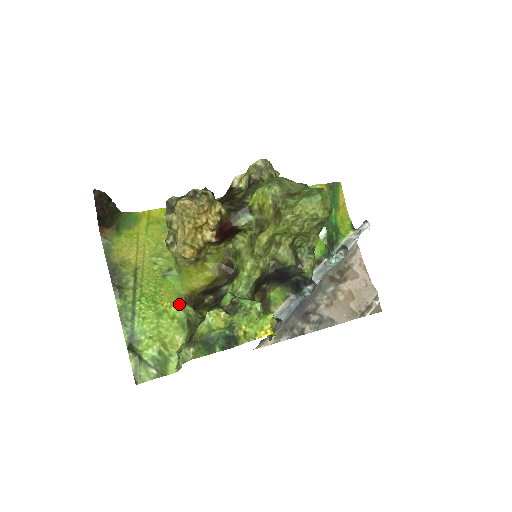
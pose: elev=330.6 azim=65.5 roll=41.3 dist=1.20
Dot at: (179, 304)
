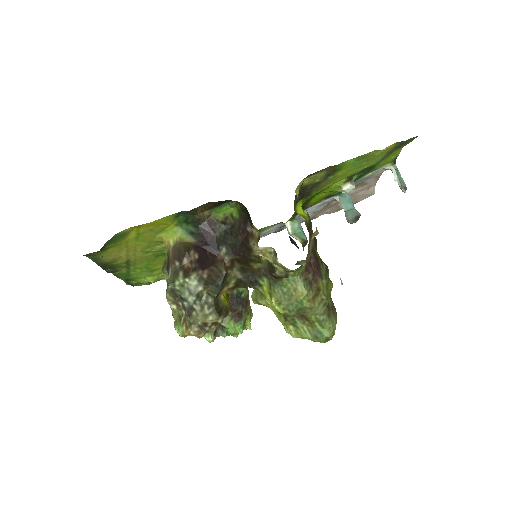
Dot at: occluded
